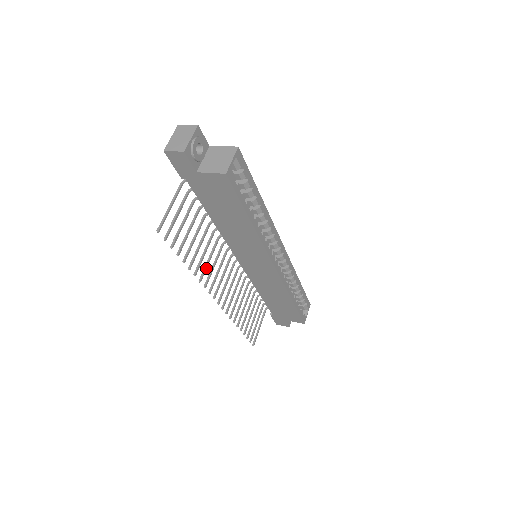
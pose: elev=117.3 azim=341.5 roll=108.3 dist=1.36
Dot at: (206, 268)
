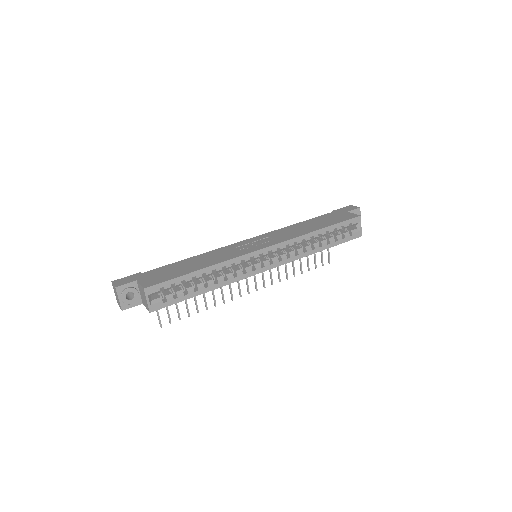
Dot at: (222, 292)
